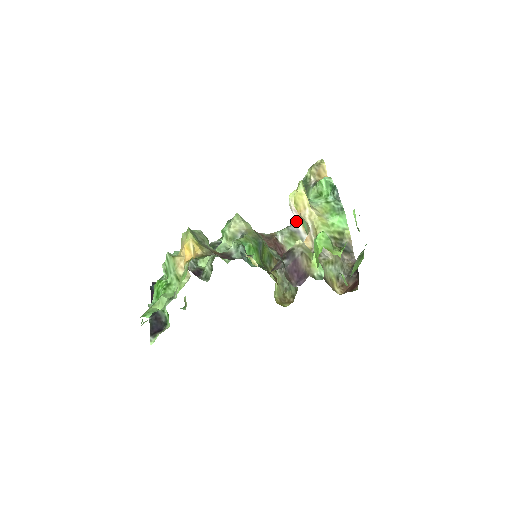
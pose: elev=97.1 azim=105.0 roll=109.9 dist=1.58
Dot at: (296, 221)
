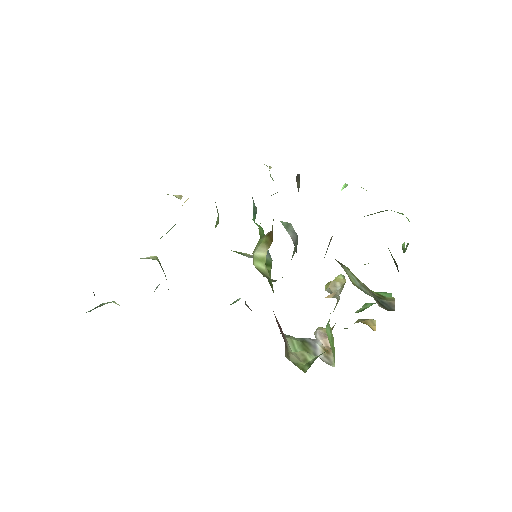
Dot at: (316, 340)
